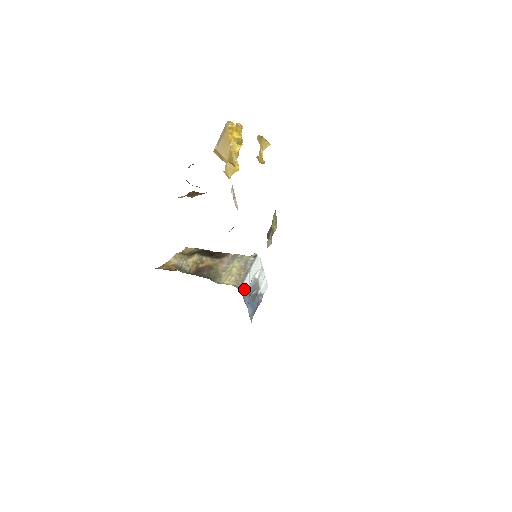
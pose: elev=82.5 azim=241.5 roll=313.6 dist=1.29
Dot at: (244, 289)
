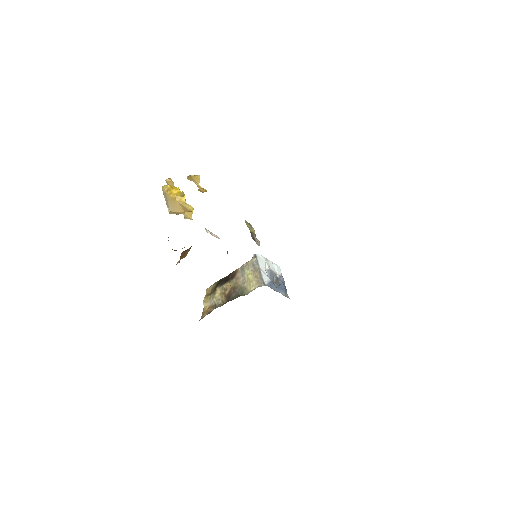
Dot at: (267, 283)
